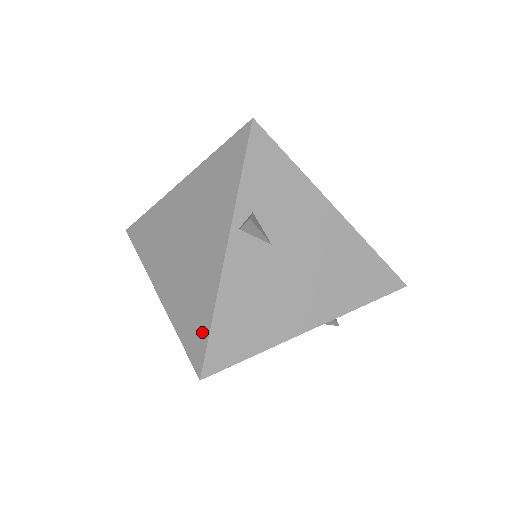
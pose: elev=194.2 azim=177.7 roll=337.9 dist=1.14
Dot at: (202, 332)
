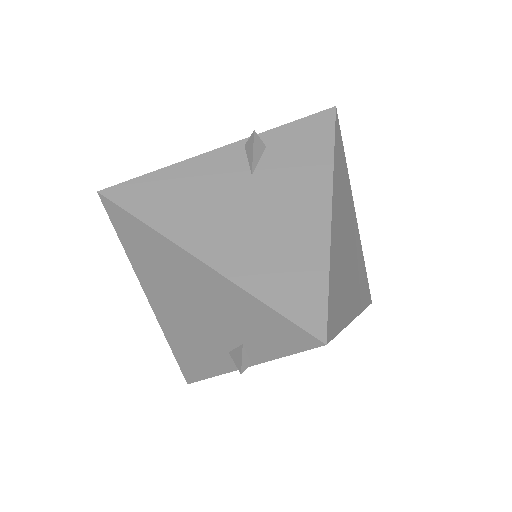
Dot at: occluded
